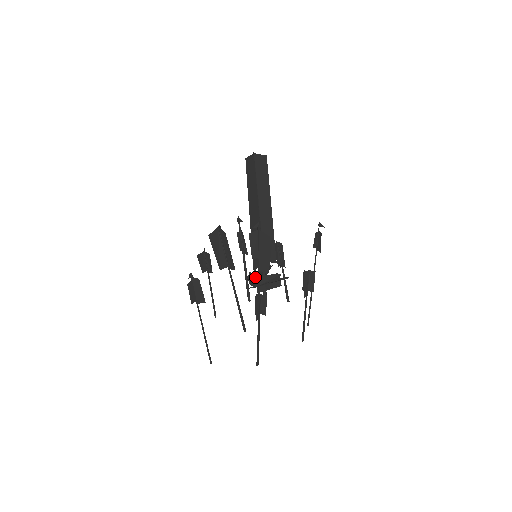
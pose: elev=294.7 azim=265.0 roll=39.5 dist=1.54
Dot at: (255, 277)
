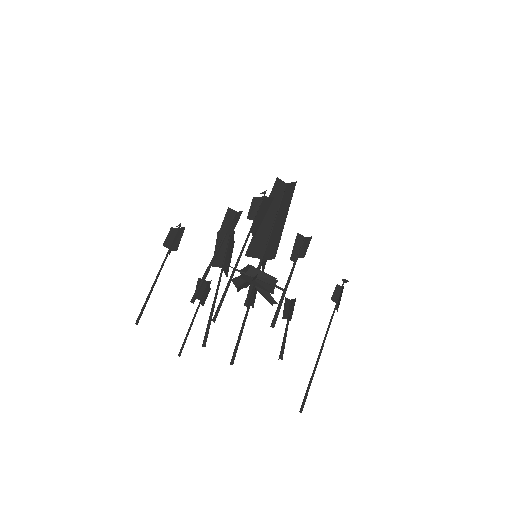
Dot at: (246, 281)
